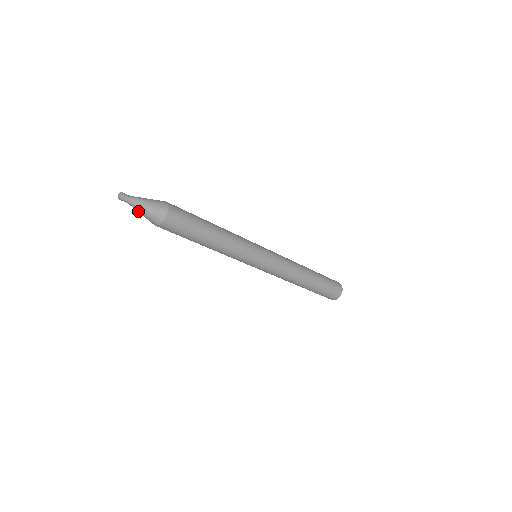
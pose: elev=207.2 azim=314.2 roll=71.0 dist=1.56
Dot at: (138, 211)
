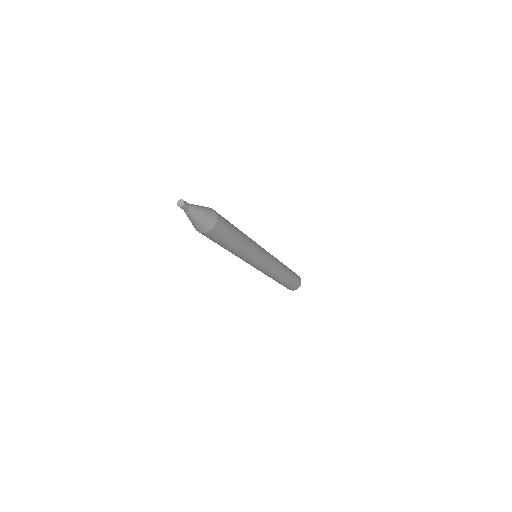
Dot at: (192, 219)
